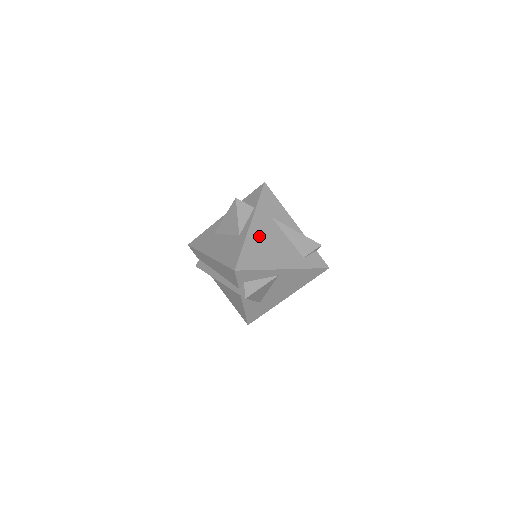
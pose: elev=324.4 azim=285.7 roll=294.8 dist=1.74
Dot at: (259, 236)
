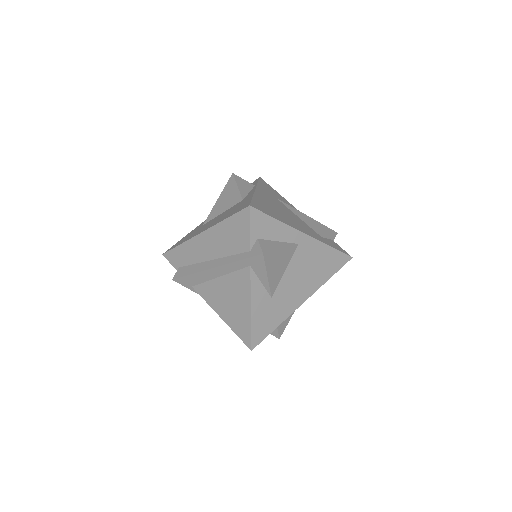
Dot at: (268, 200)
